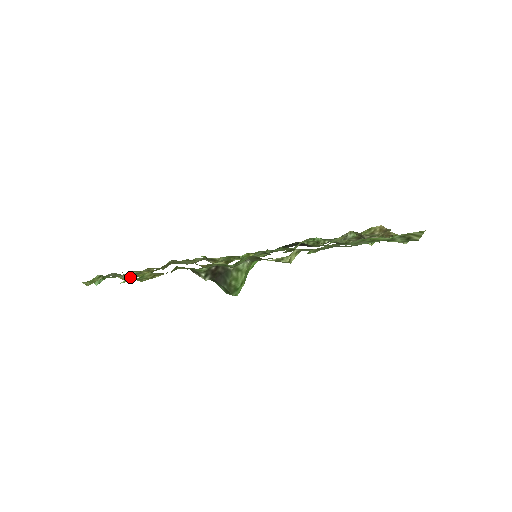
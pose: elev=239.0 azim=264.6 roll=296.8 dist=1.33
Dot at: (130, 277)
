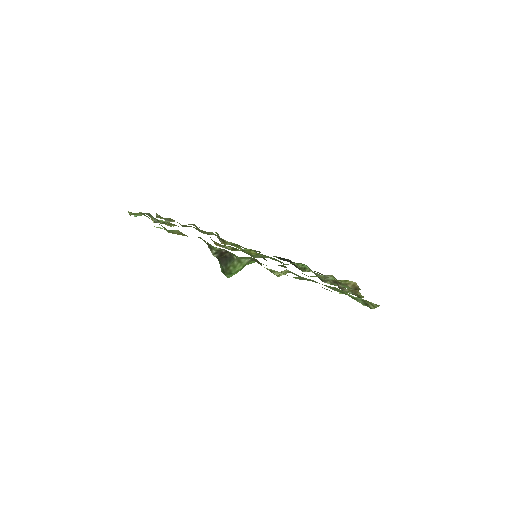
Dot at: (159, 222)
